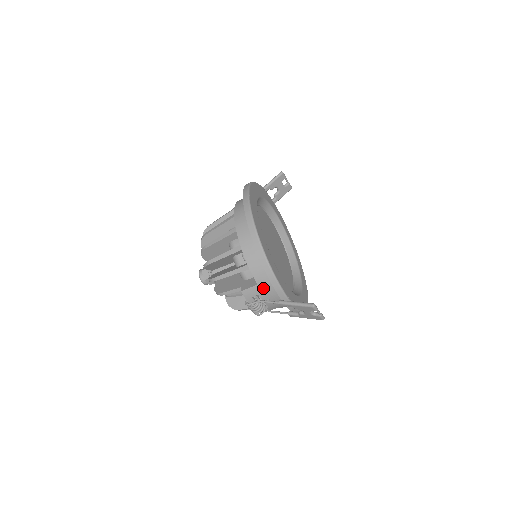
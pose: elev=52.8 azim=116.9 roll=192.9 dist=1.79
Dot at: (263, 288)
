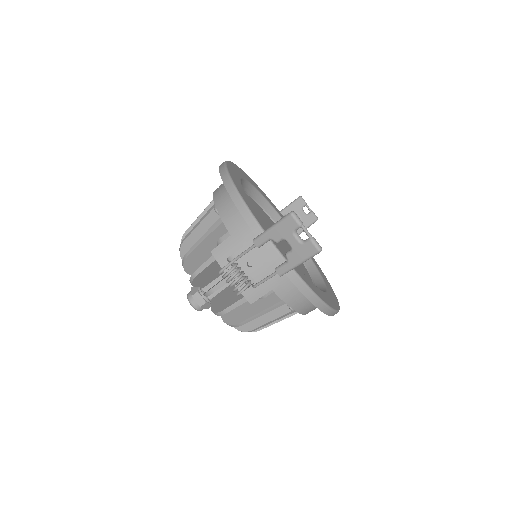
Dot at: (239, 240)
